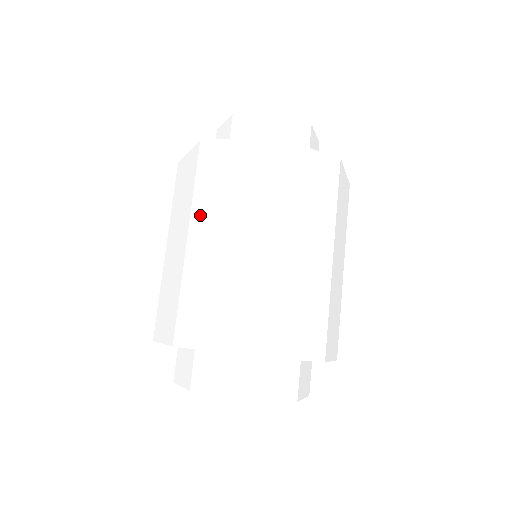
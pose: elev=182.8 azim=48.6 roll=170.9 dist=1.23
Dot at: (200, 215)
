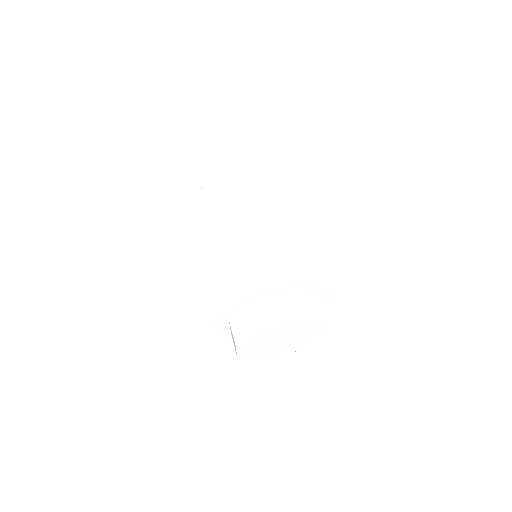
Dot at: (197, 242)
